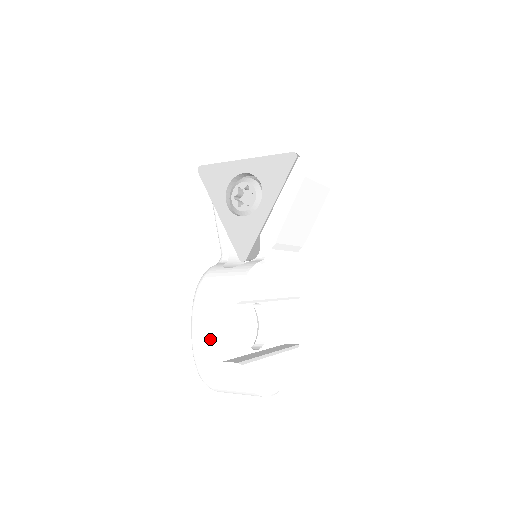
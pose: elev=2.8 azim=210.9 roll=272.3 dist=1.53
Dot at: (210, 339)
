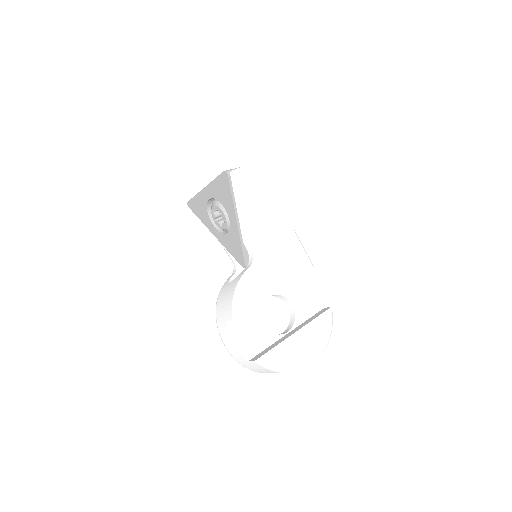
Dot at: (233, 348)
